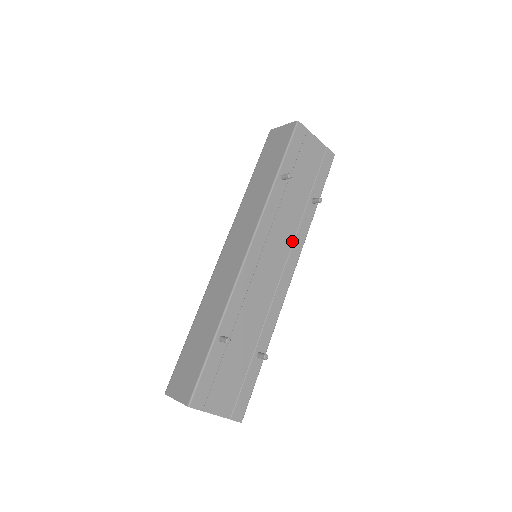
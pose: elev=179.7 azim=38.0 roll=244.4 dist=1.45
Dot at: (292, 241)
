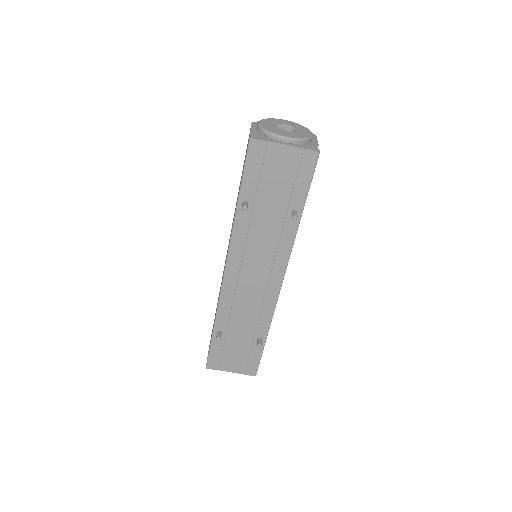
Dot at: (274, 255)
